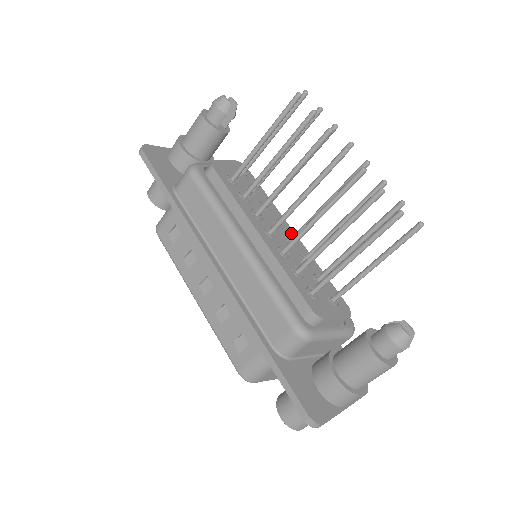
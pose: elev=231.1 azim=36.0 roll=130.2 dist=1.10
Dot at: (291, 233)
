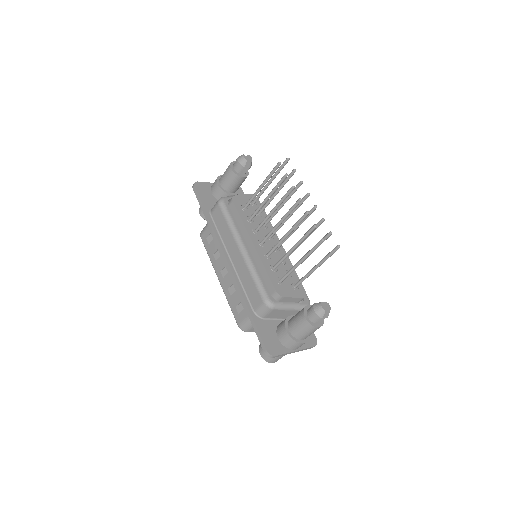
Dot at: occluded
